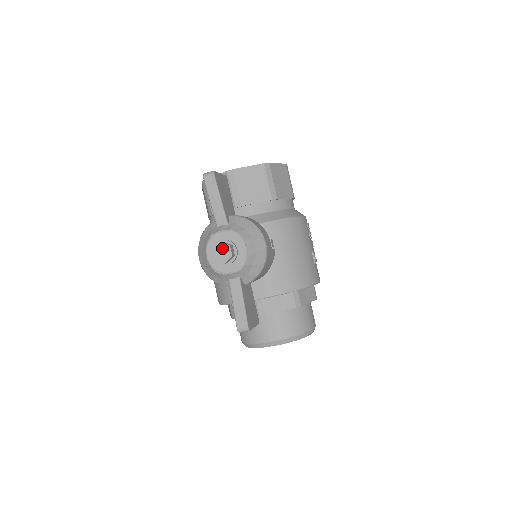
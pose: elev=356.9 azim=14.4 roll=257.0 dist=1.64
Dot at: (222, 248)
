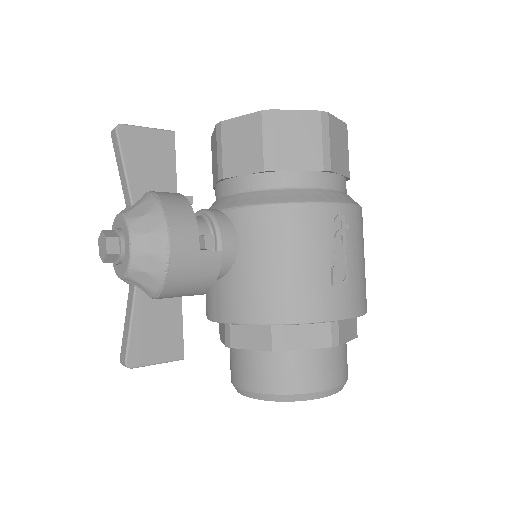
Dot at: (102, 239)
